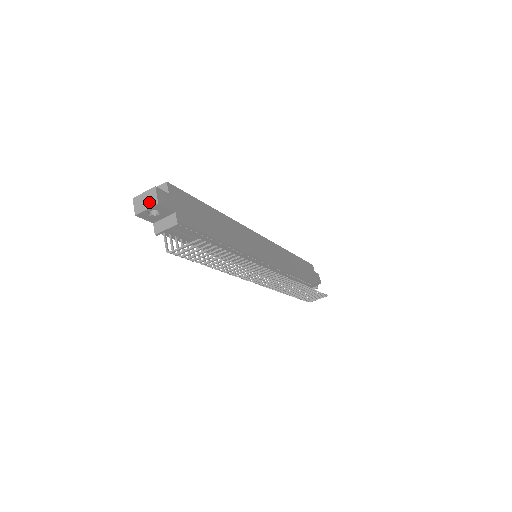
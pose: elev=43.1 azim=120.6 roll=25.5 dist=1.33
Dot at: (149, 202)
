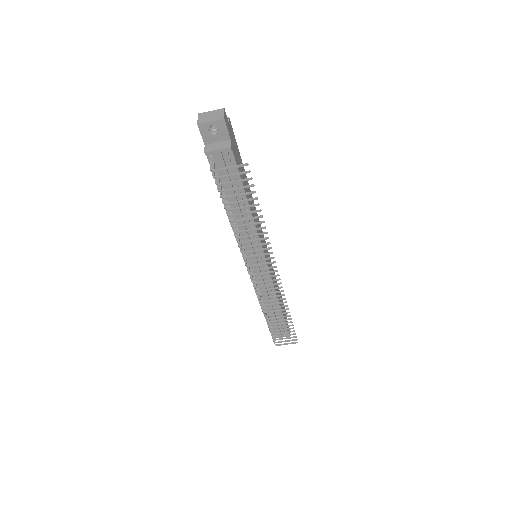
Dot at: (215, 117)
